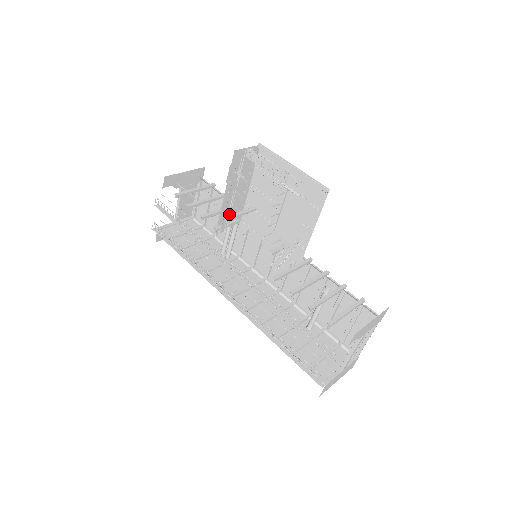
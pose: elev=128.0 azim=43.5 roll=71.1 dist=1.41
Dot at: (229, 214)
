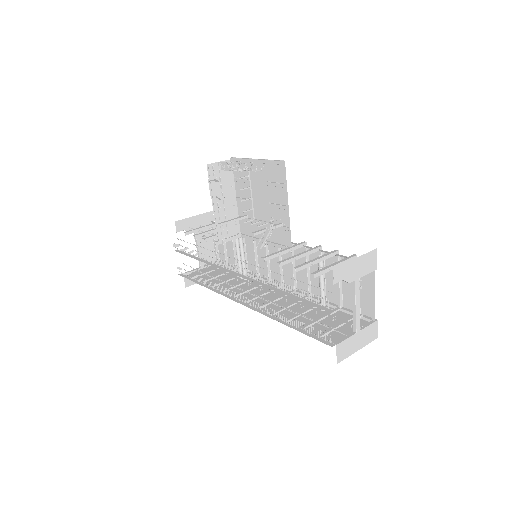
Dot at: (226, 228)
